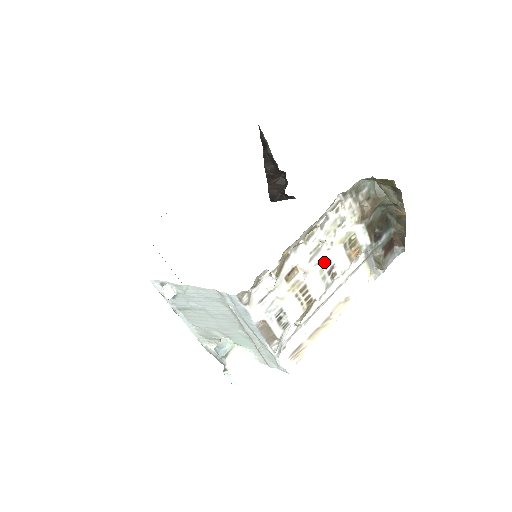
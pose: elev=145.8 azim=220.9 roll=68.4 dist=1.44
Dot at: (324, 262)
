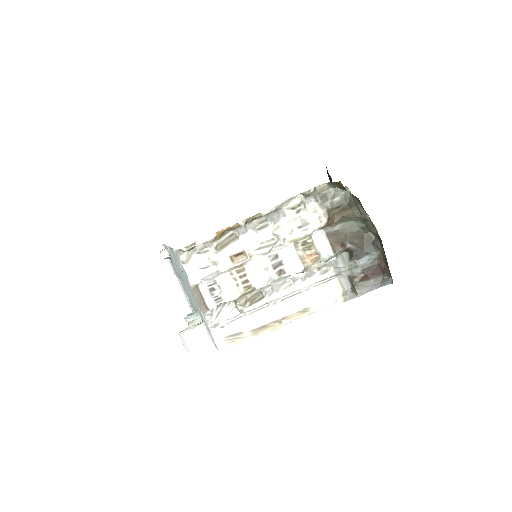
Dot at: (269, 253)
